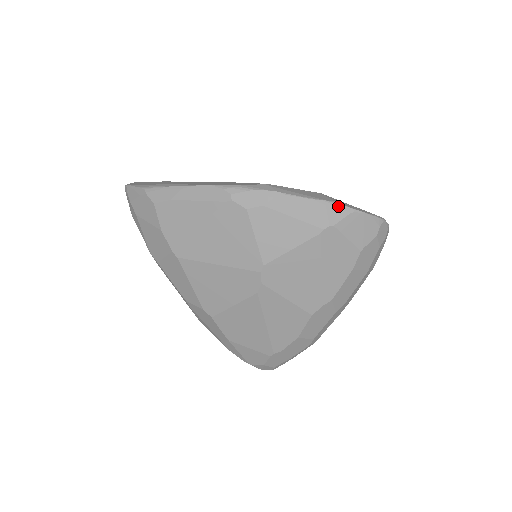
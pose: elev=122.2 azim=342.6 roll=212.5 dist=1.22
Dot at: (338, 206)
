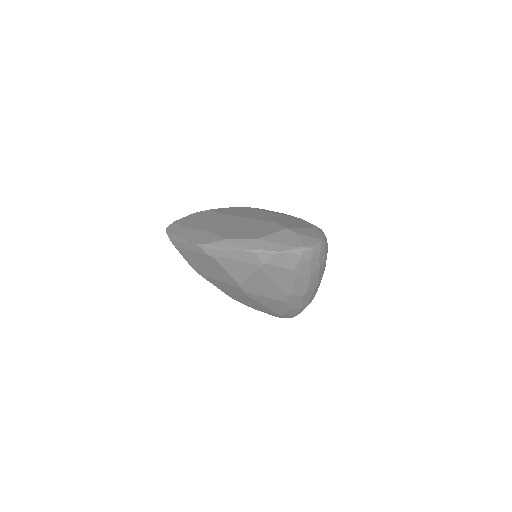
Dot at: (264, 252)
